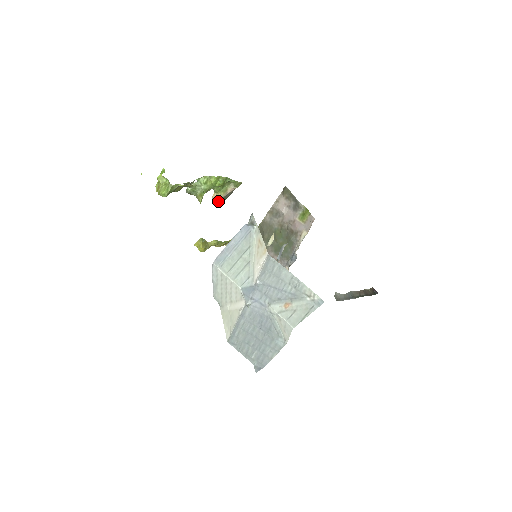
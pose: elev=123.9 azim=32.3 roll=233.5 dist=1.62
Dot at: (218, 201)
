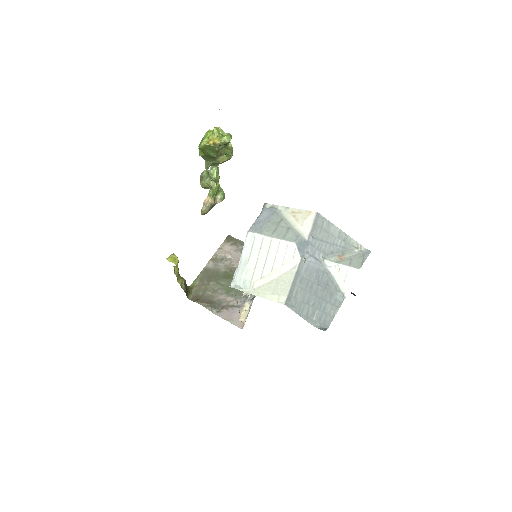
Dot at: (208, 207)
